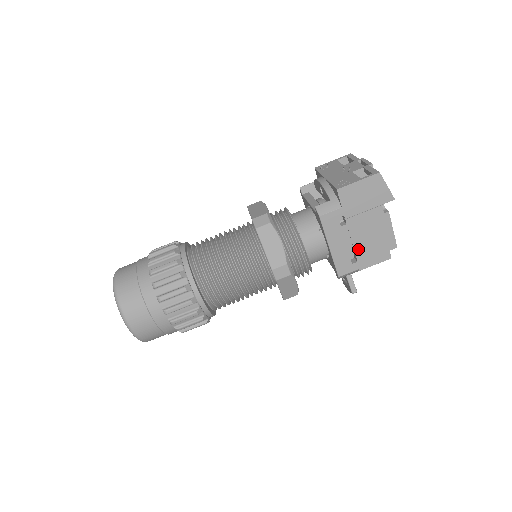
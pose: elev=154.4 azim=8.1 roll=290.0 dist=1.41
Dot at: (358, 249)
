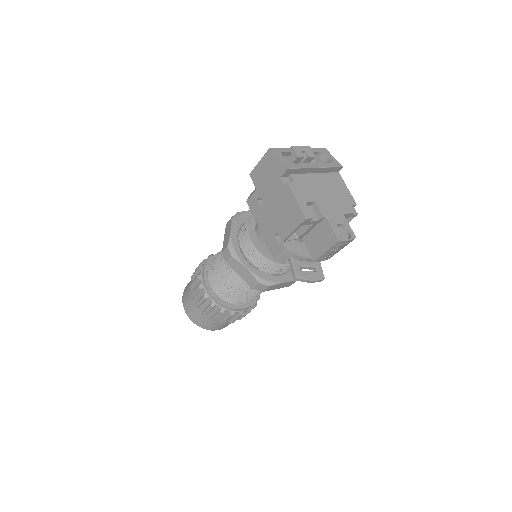
Dot at: (278, 227)
